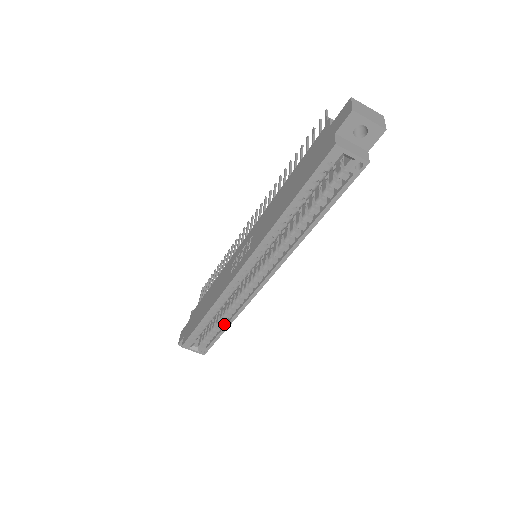
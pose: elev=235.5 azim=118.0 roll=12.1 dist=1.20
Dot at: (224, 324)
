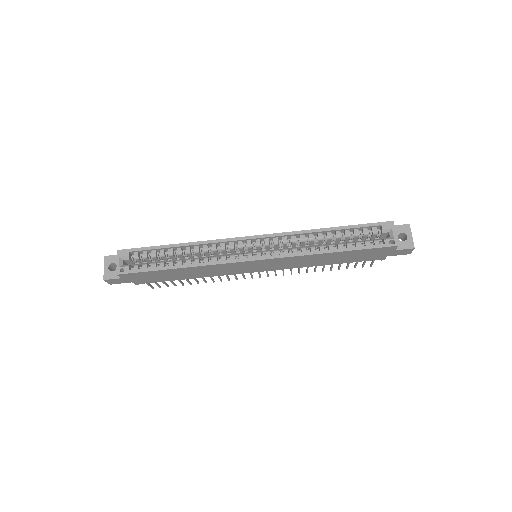
Dot at: (174, 266)
